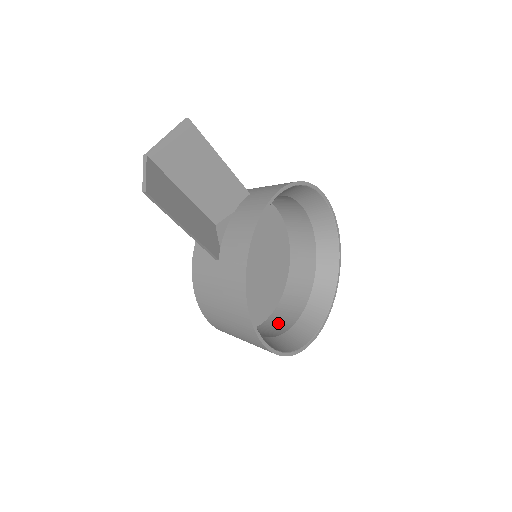
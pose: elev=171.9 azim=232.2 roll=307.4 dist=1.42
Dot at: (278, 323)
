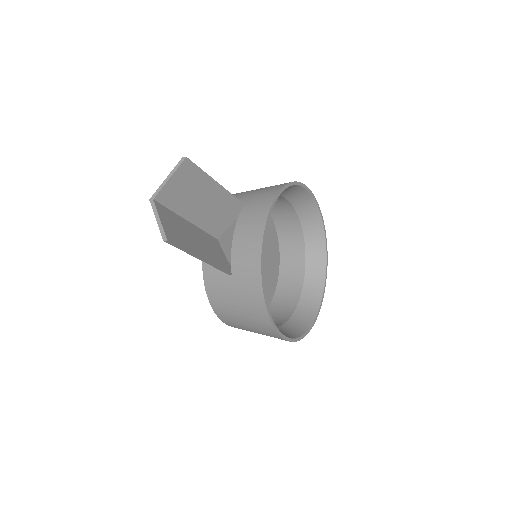
Dot at: (282, 307)
